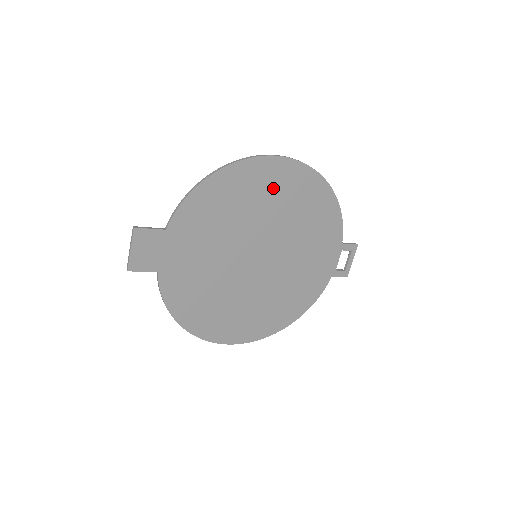
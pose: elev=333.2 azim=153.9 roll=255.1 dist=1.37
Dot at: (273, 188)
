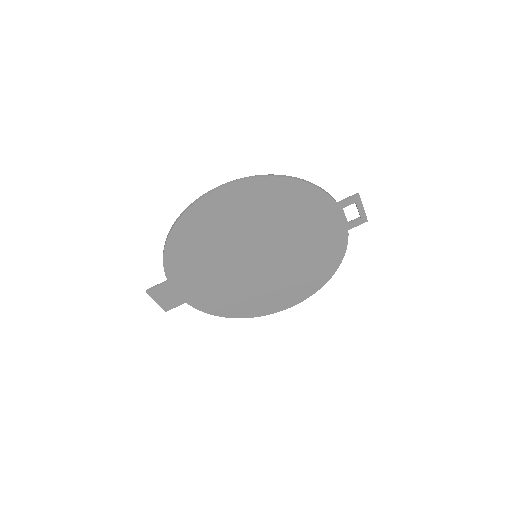
Dot at: (227, 213)
